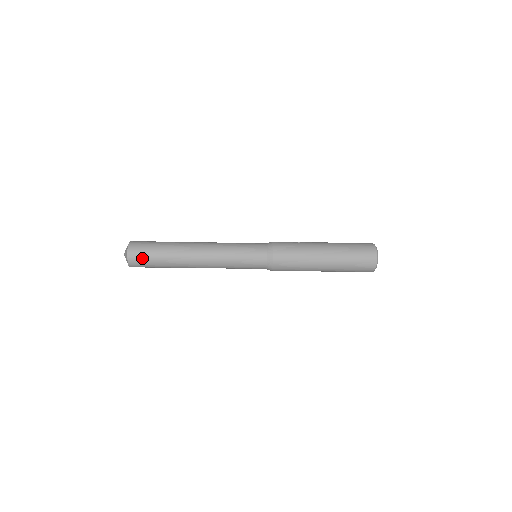
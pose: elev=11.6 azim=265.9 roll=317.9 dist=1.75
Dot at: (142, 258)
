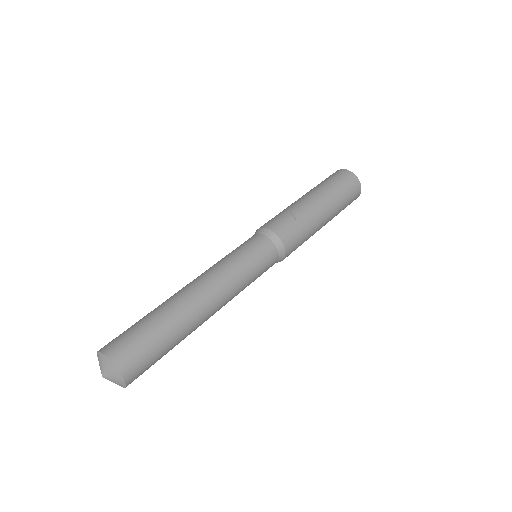
Dot at: (145, 366)
